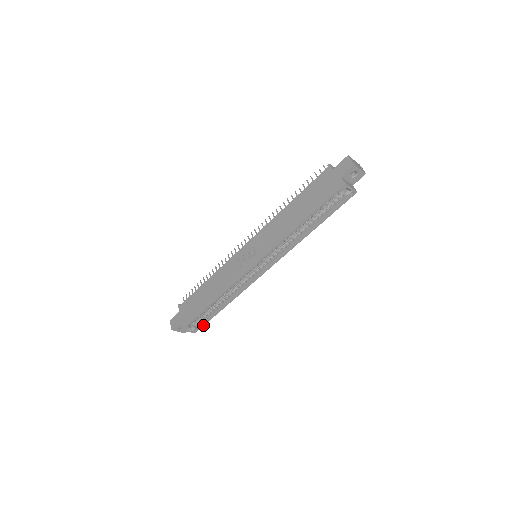
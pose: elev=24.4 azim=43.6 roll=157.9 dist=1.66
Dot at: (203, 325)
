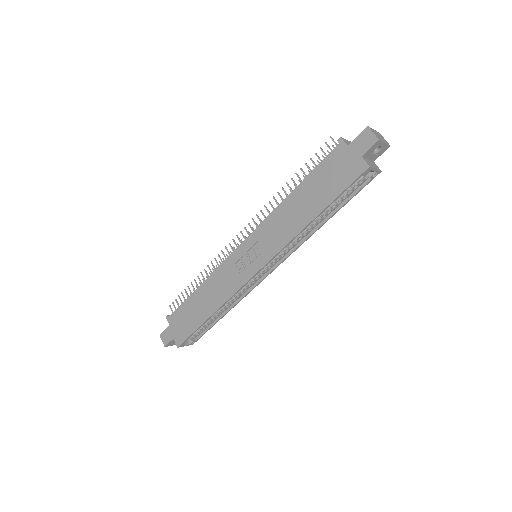
Dot at: (201, 336)
